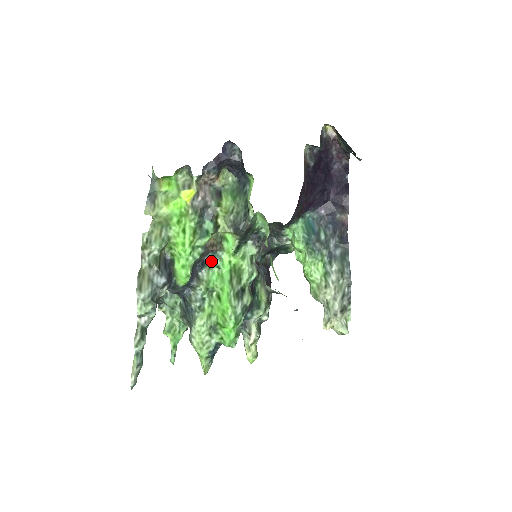
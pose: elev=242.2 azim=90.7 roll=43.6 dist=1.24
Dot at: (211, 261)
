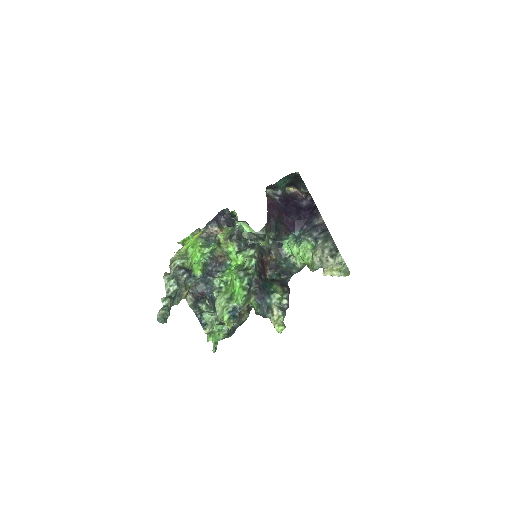
Dot at: (225, 270)
